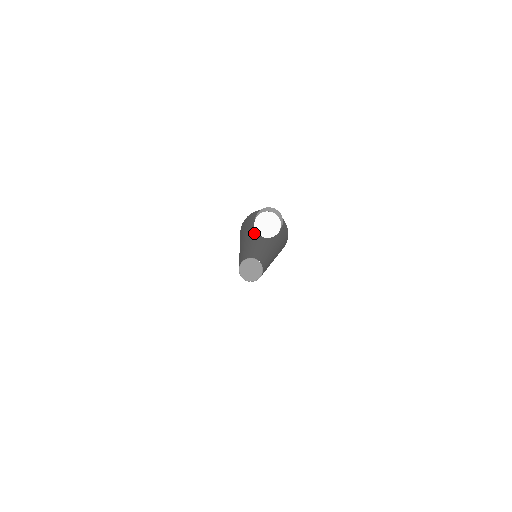
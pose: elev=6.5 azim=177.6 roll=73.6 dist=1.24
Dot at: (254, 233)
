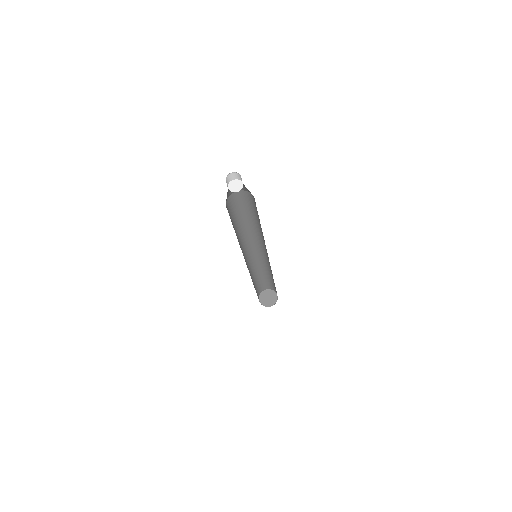
Dot at: (258, 233)
